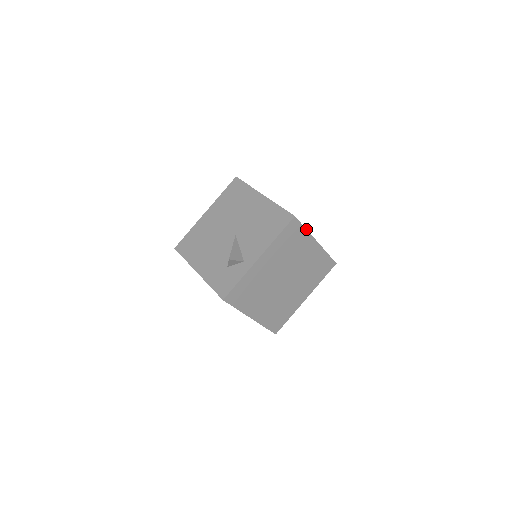
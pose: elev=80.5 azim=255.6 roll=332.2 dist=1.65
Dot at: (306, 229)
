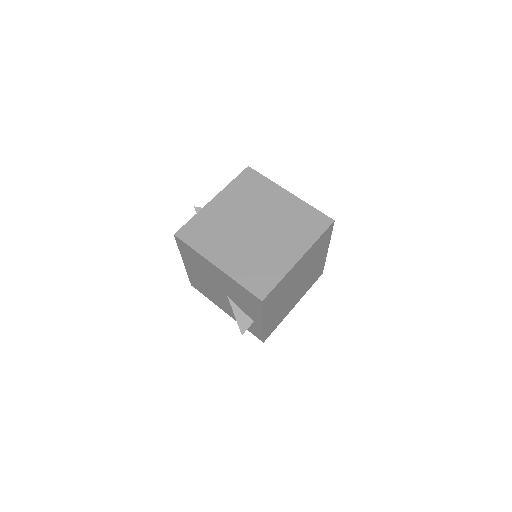
Dot at: (281, 280)
